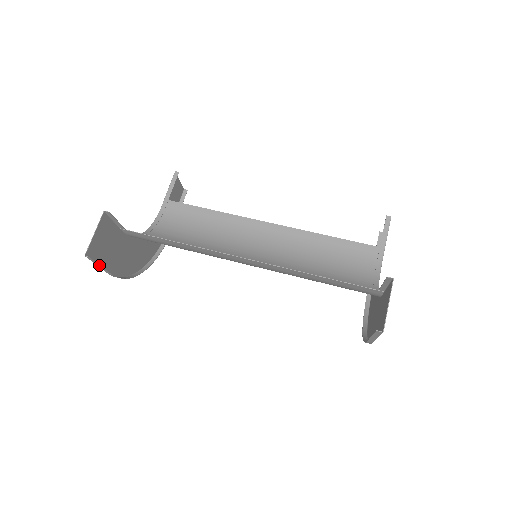
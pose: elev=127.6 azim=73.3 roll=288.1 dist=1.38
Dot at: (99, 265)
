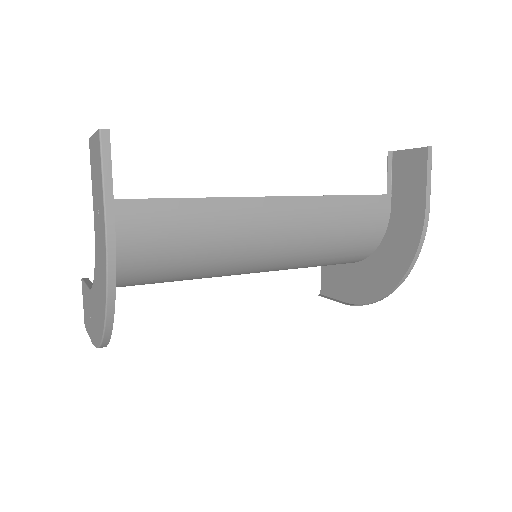
Dot at: (109, 169)
